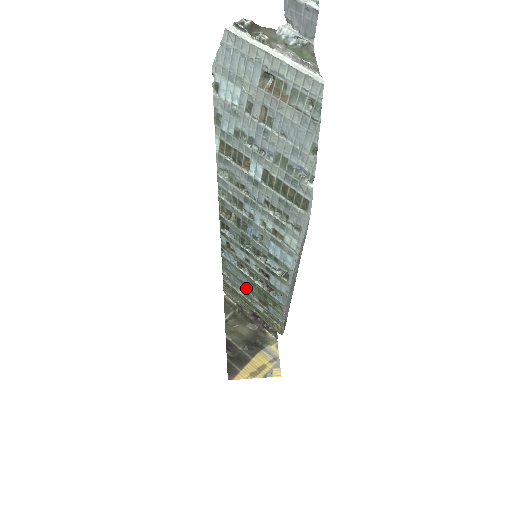
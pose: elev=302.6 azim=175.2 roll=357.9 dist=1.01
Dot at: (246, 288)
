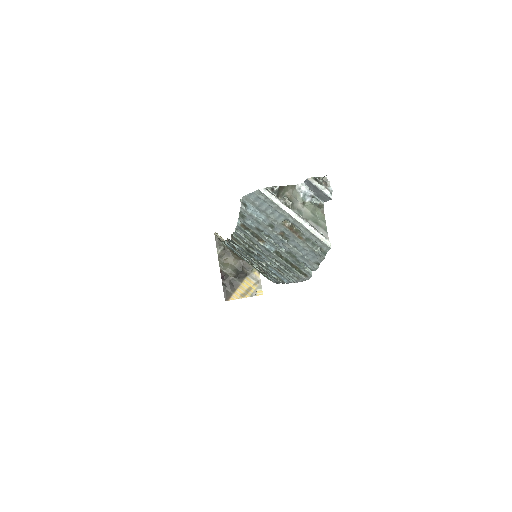
Dot at: (243, 259)
